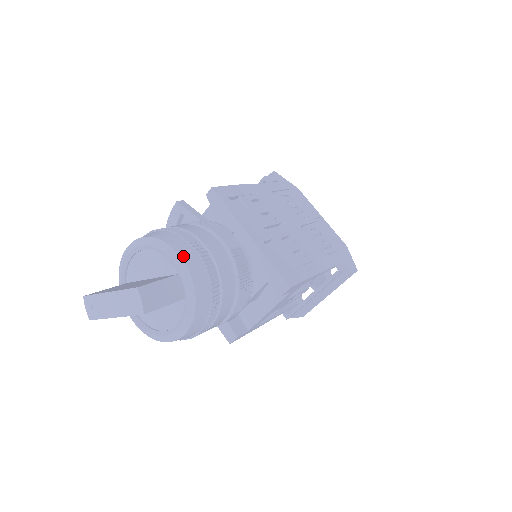
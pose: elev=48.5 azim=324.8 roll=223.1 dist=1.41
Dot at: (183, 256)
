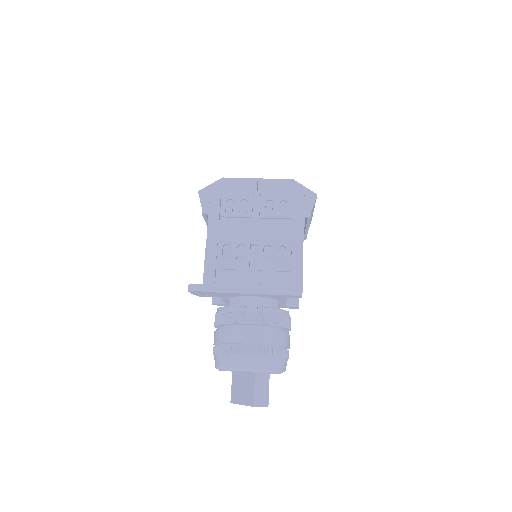
Dot at: (248, 366)
